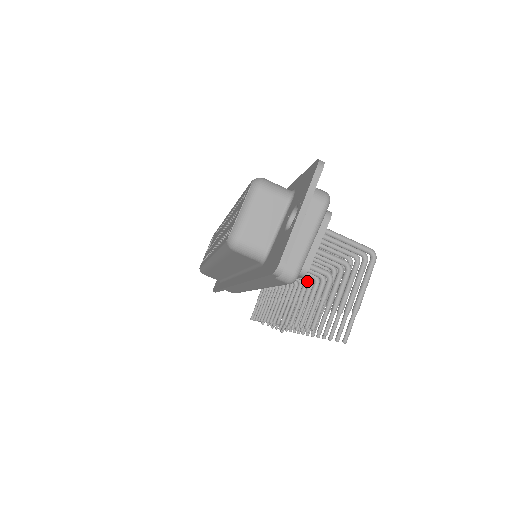
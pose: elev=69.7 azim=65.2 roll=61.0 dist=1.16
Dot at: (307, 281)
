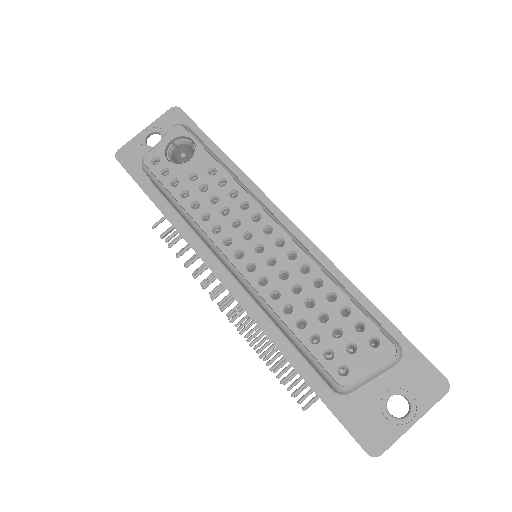
Dot at: occluded
